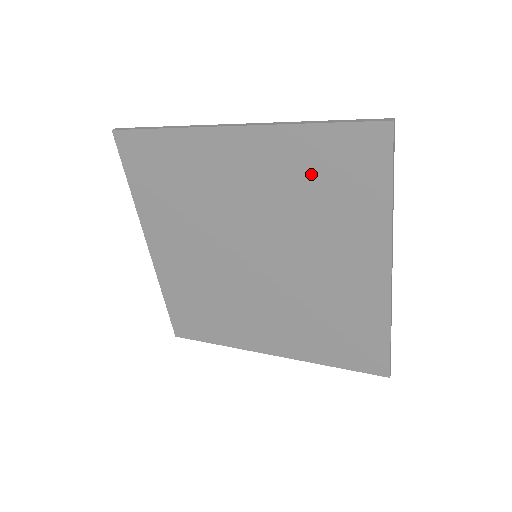
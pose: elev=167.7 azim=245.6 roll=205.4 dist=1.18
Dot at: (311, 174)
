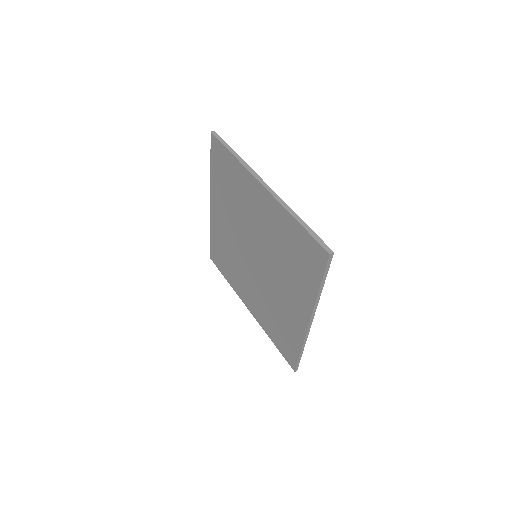
Dot at: (289, 243)
